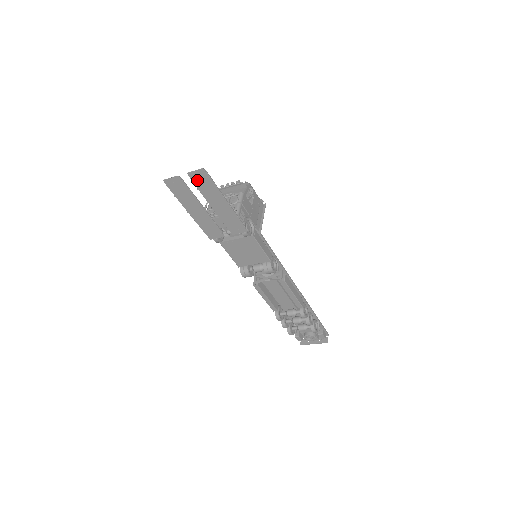
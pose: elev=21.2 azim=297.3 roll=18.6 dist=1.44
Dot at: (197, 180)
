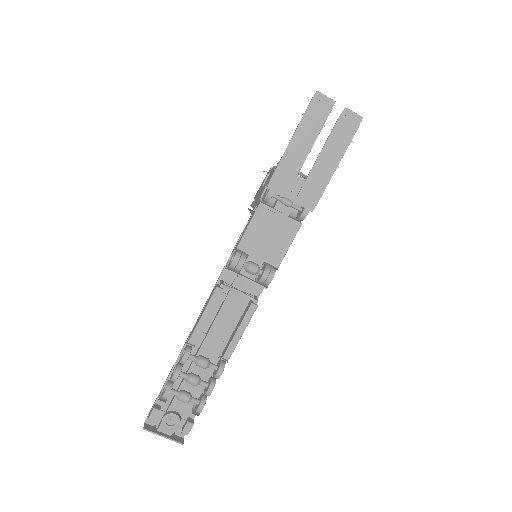
Dot at: (344, 122)
